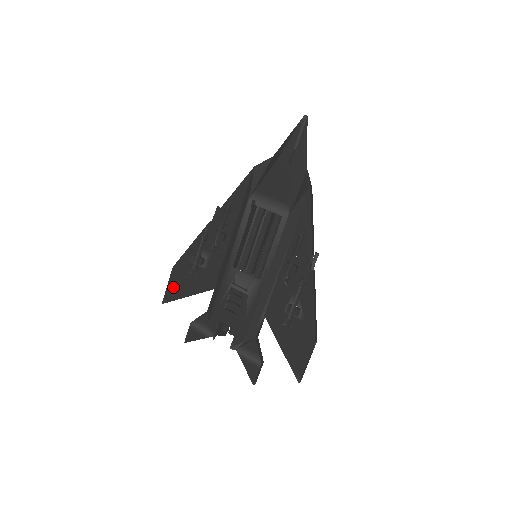
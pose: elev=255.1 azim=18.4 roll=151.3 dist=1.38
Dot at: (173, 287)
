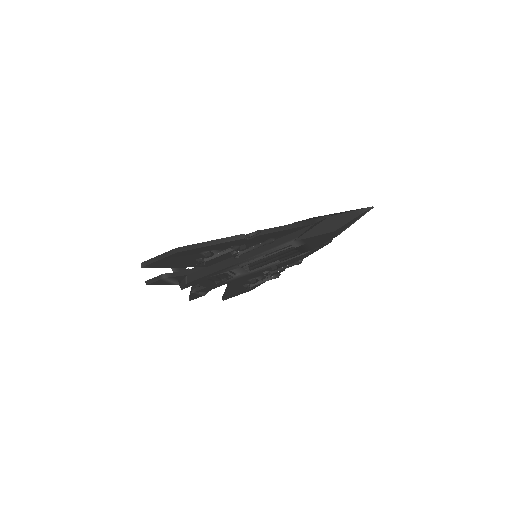
Dot at: (165, 262)
